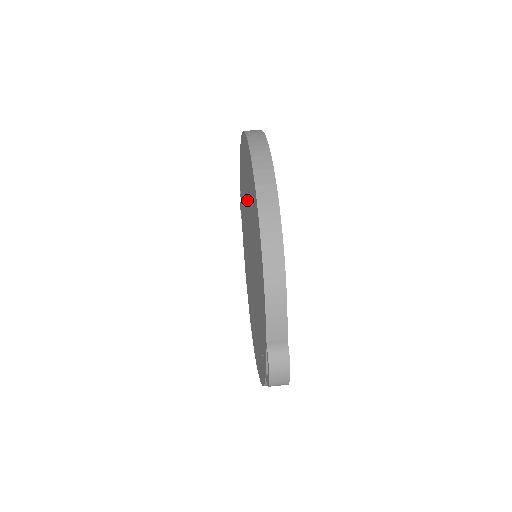
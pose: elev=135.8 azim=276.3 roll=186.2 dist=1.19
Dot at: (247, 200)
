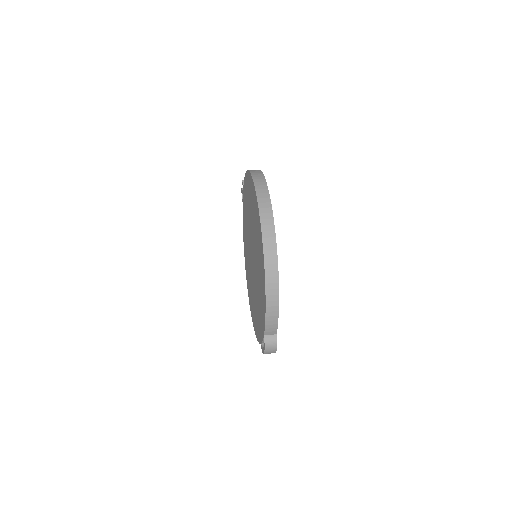
Dot at: (253, 224)
